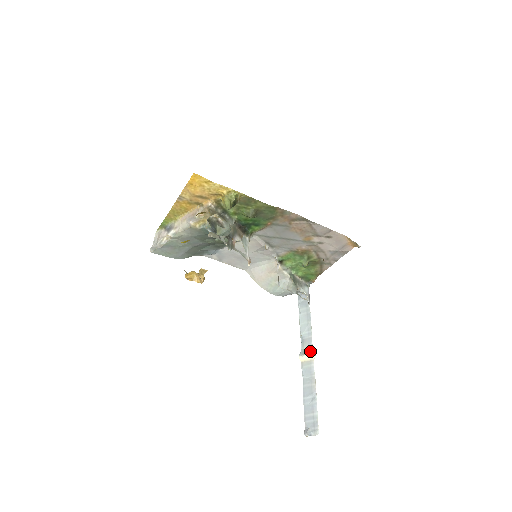
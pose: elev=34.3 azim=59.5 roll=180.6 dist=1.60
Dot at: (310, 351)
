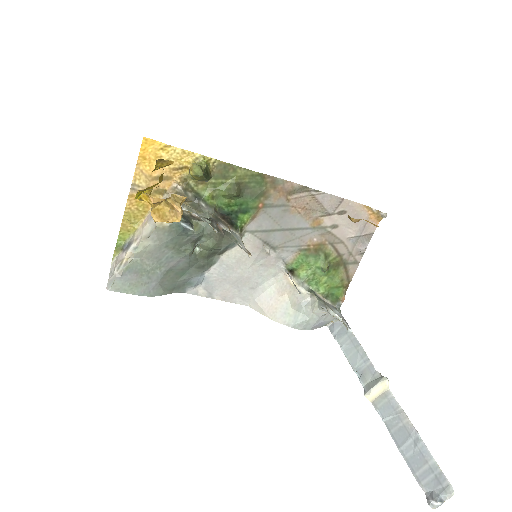
Dot at: (378, 379)
